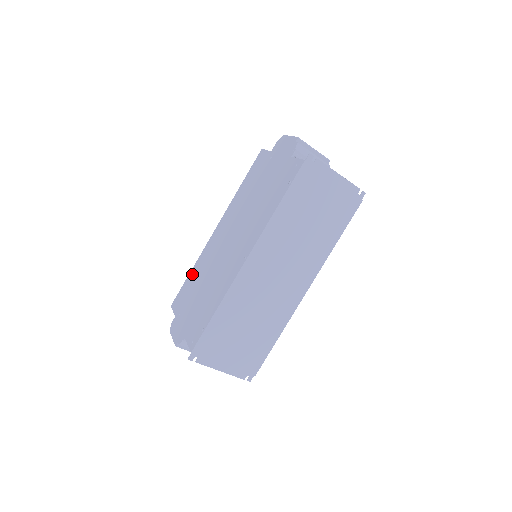
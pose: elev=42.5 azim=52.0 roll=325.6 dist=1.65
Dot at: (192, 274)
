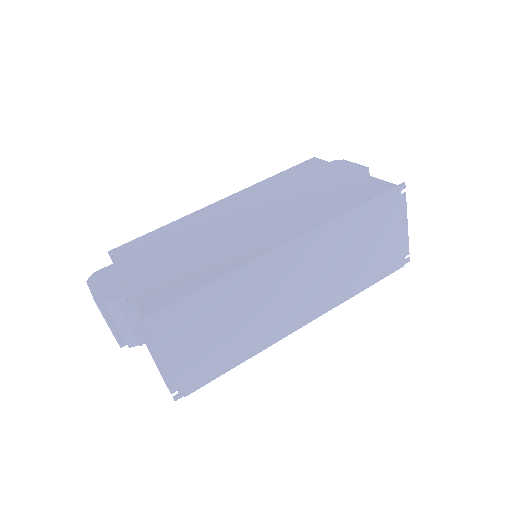
Dot at: (164, 230)
